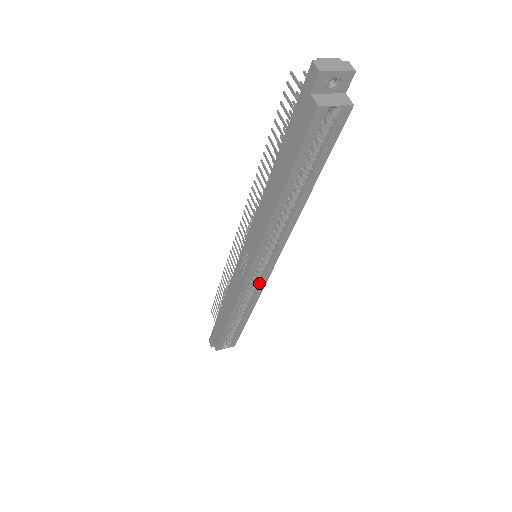
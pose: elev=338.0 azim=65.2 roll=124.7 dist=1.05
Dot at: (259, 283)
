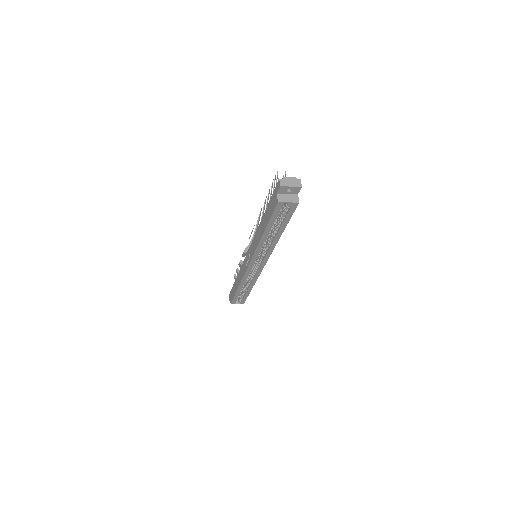
Dot at: (256, 272)
